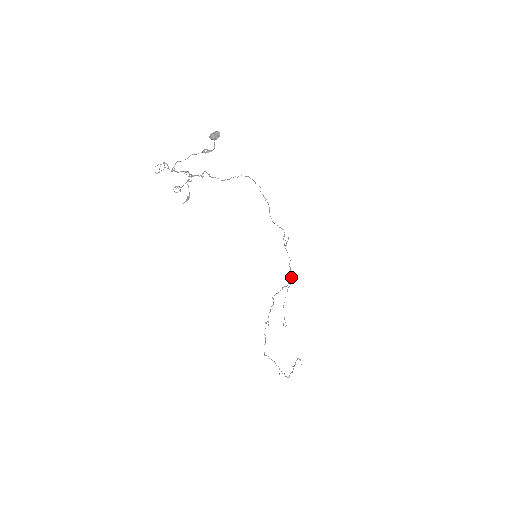
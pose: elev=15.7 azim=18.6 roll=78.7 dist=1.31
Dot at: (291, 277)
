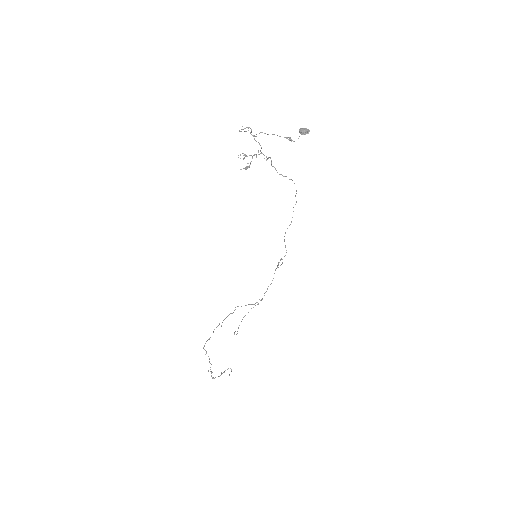
Dot at: (262, 298)
